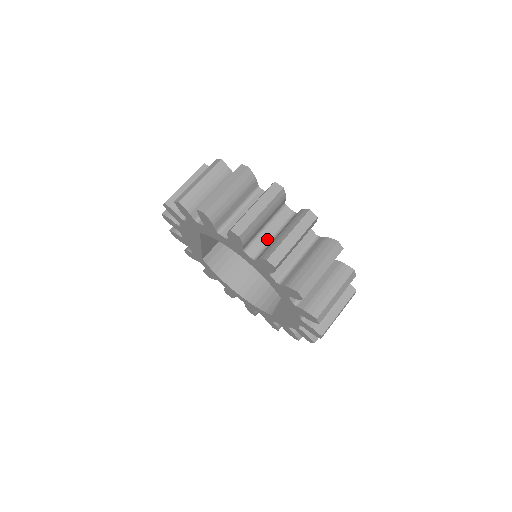
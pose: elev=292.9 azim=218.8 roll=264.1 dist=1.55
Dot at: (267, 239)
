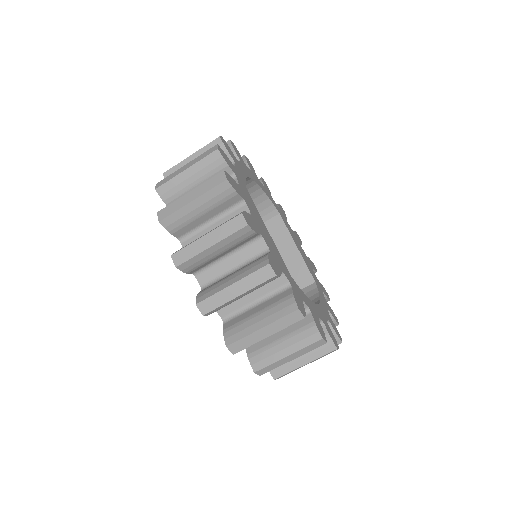
Dot at: occluded
